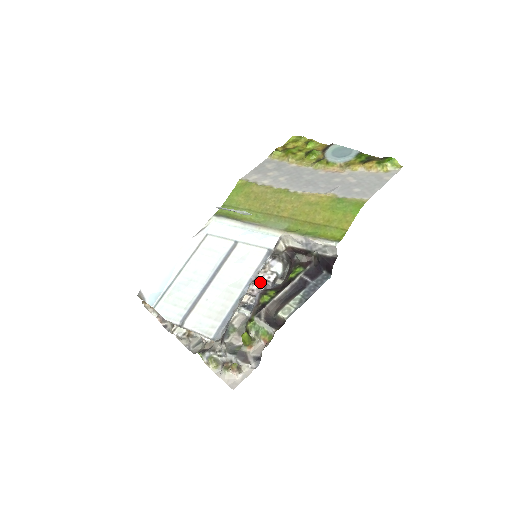
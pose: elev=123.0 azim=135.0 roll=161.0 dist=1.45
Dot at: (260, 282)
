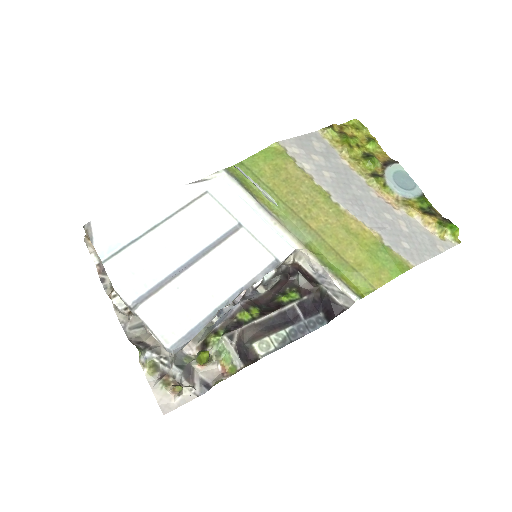
Dot at: occluded
